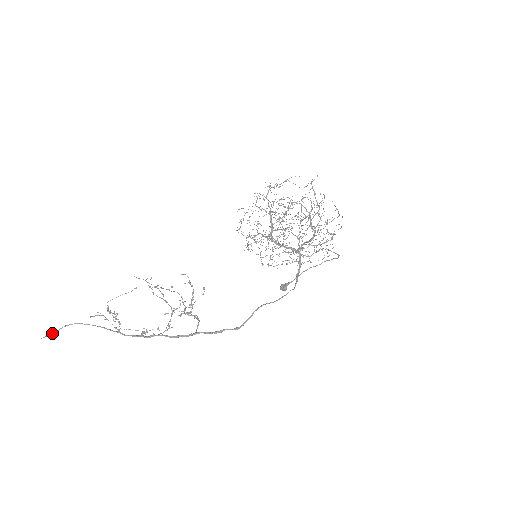
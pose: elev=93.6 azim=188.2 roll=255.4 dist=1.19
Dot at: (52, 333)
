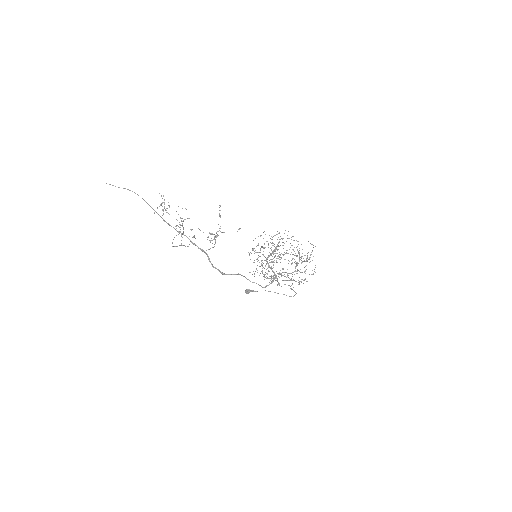
Dot at: occluded
